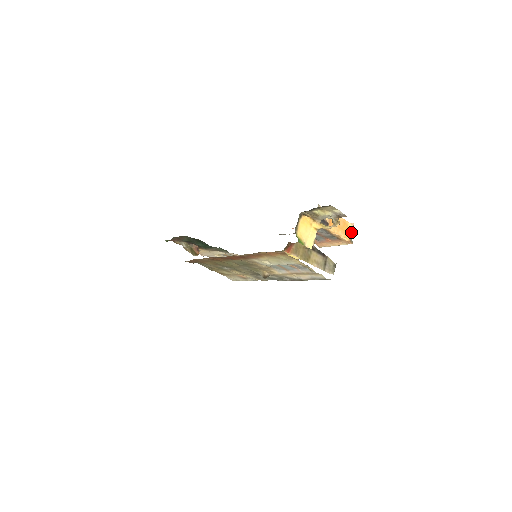
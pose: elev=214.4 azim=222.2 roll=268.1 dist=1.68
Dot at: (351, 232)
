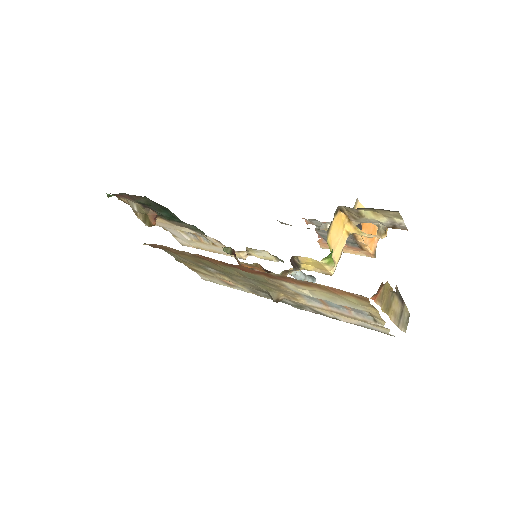
Dot at: (377, 241)
